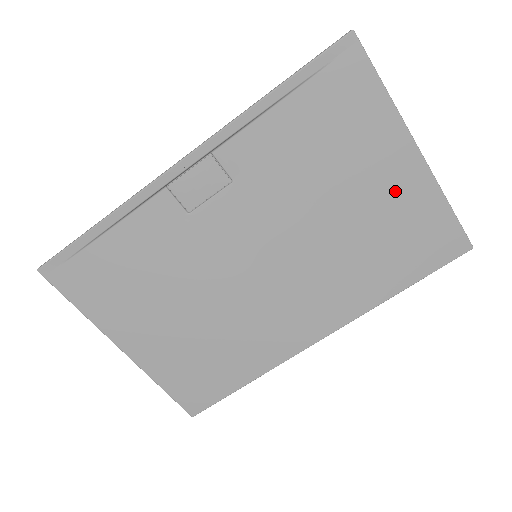
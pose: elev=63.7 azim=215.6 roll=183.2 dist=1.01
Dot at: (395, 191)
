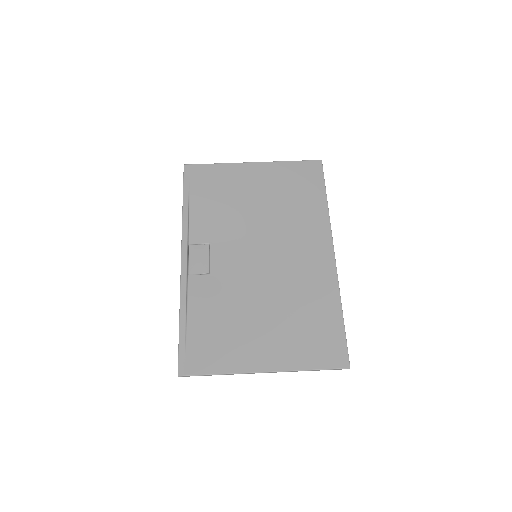
Dot at: (266, 179)
